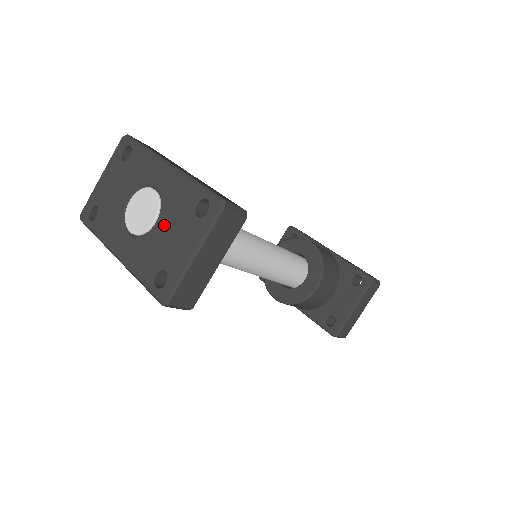
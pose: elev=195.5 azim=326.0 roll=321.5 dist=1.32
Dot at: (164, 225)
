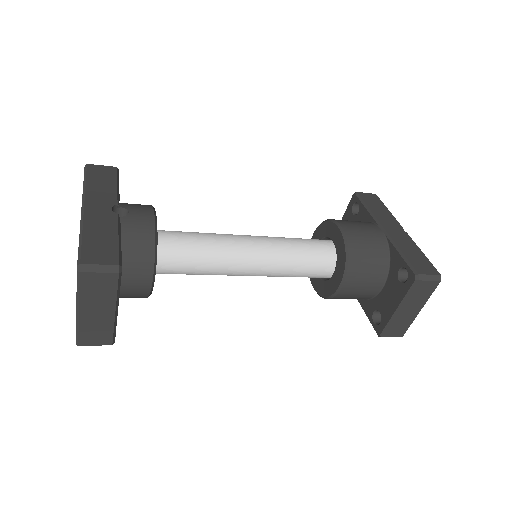
Dot at: occluded
